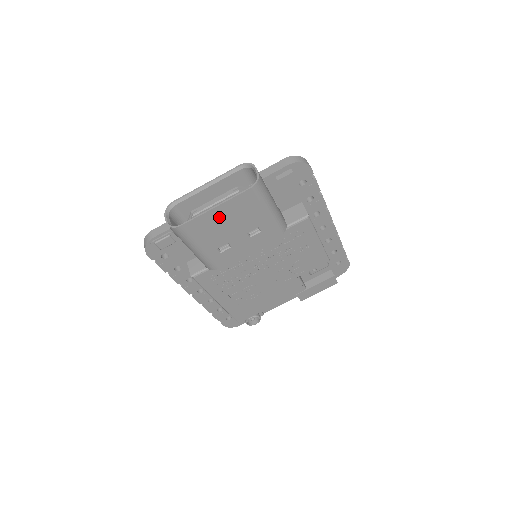
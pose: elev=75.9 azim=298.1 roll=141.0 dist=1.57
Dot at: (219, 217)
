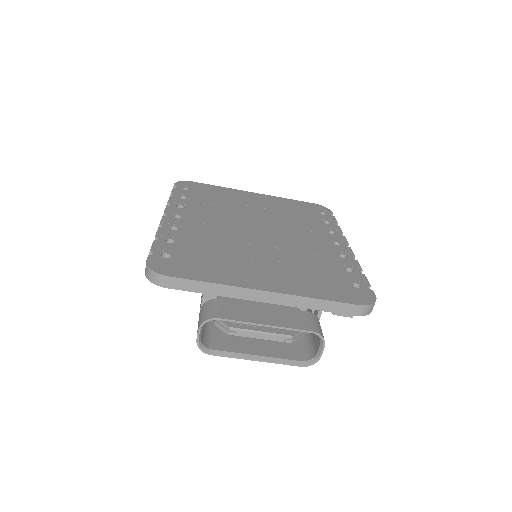
Dot at: (253, 349)
